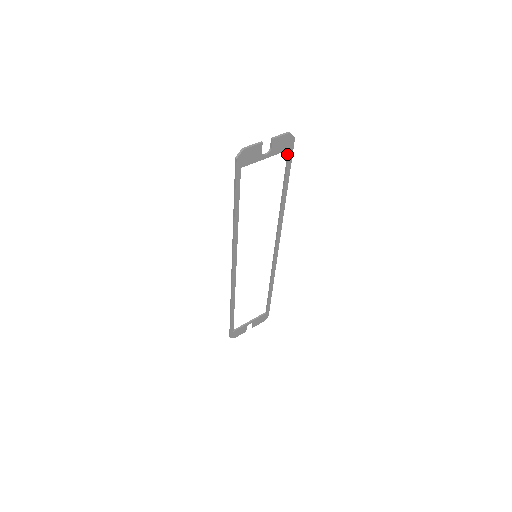
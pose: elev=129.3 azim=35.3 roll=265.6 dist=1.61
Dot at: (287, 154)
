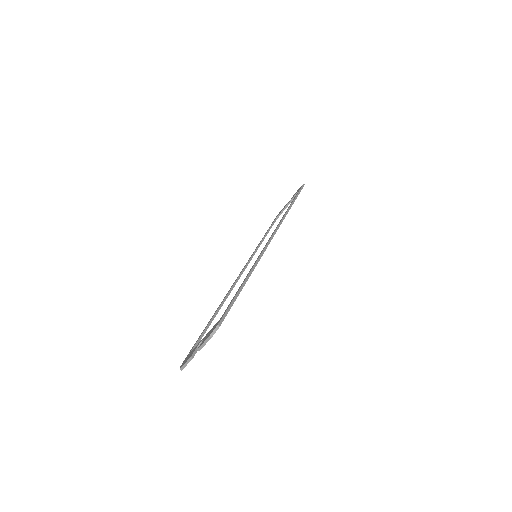
Dot at: (223, 314)
